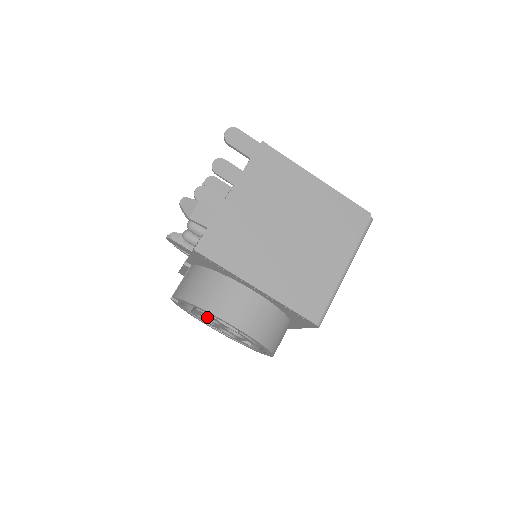
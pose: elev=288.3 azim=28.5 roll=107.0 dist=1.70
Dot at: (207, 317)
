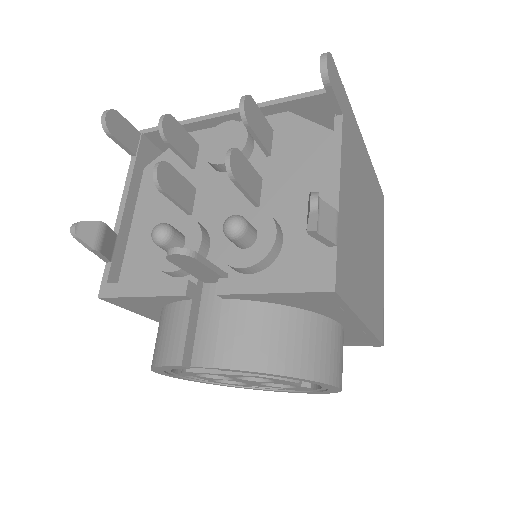
Dot at: occluded
